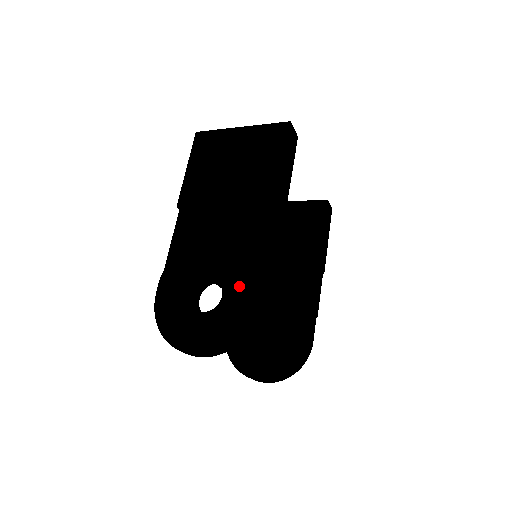
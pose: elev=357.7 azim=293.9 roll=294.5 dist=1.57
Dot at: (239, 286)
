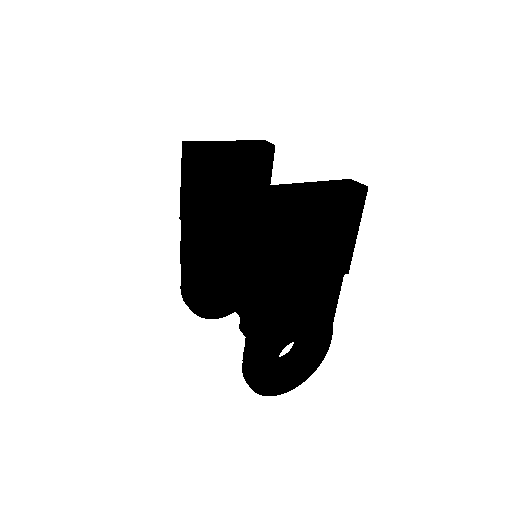
Dot at: (316, 340)
